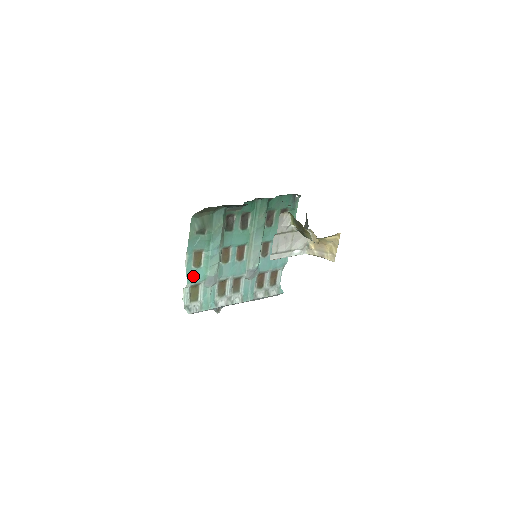
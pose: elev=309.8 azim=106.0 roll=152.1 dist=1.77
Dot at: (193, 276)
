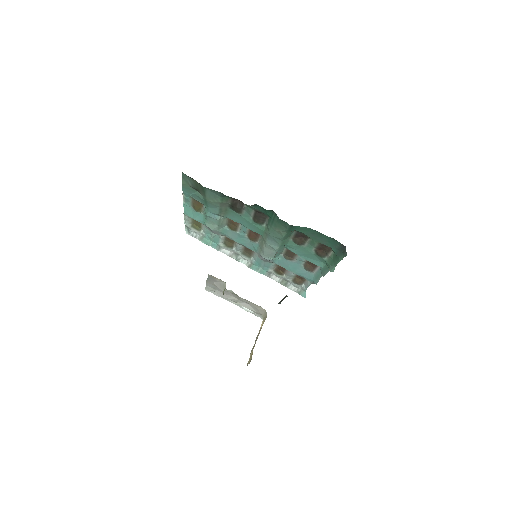
Dot at: (193, 213)
